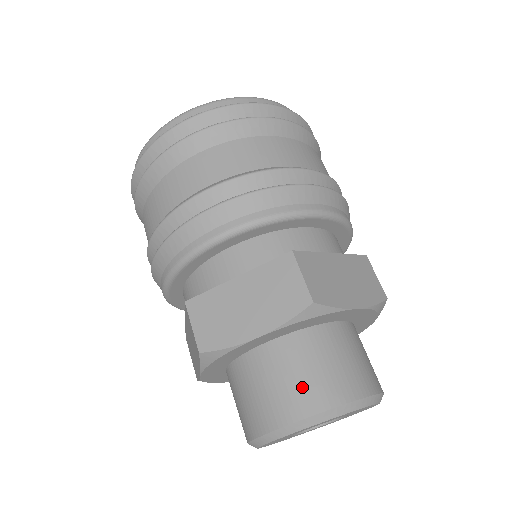
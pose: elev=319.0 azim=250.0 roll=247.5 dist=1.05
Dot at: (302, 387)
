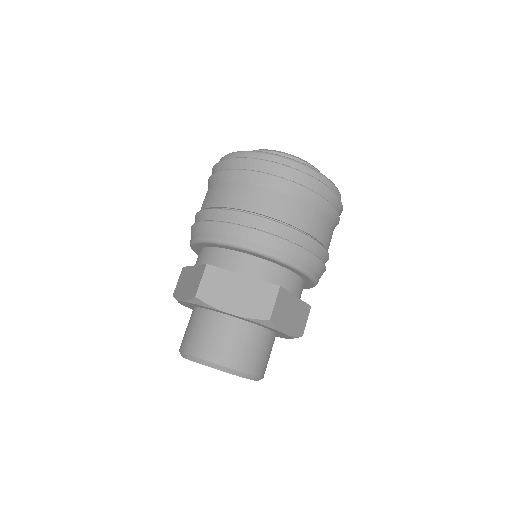
Dot at: (190, 338)
